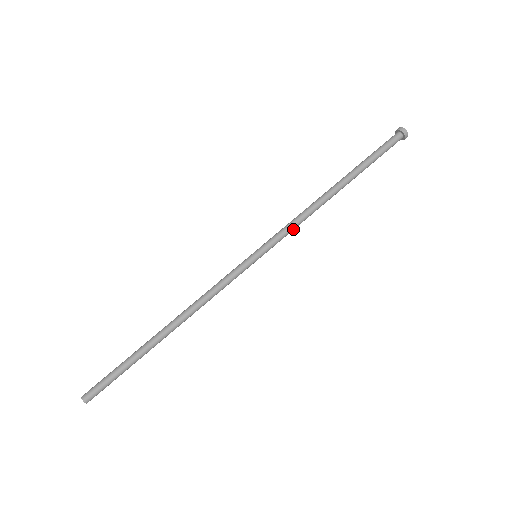
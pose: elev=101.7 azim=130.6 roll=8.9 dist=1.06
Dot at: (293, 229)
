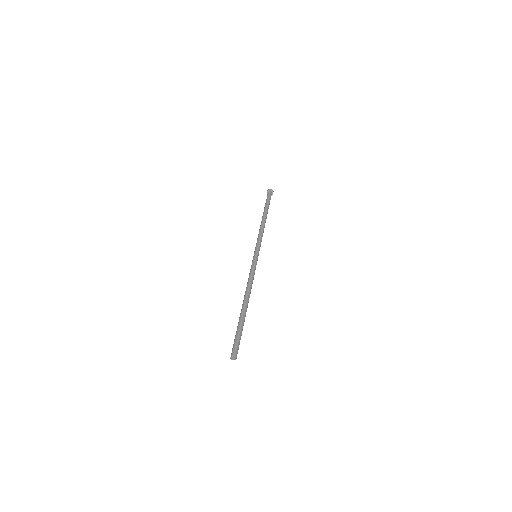
Dot at: (261, 240)
